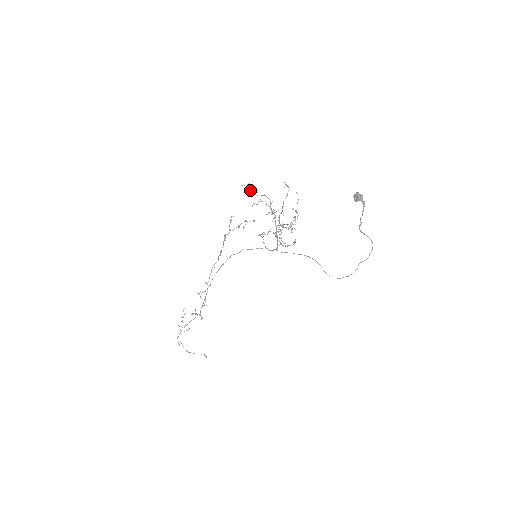
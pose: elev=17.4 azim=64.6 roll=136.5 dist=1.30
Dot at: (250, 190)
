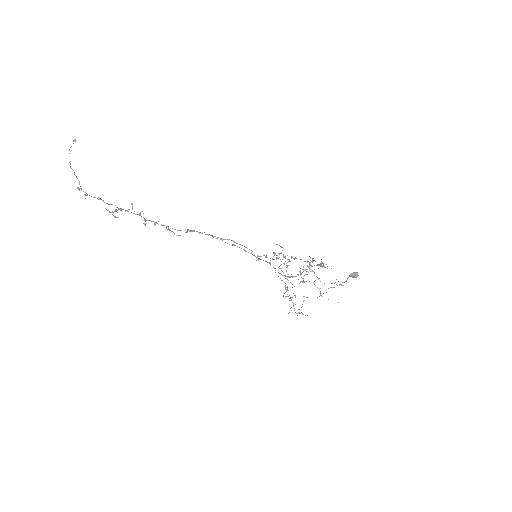
Dot at: occluded
